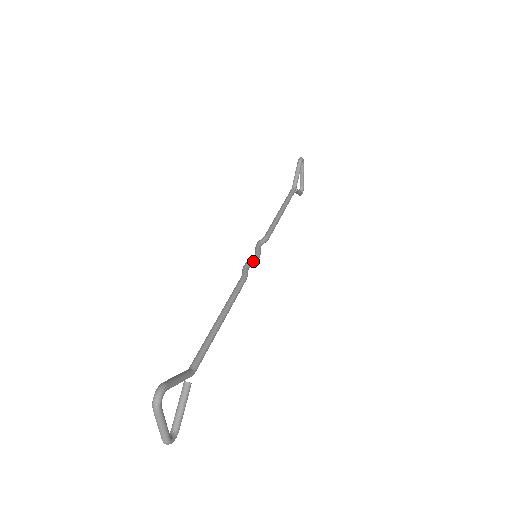
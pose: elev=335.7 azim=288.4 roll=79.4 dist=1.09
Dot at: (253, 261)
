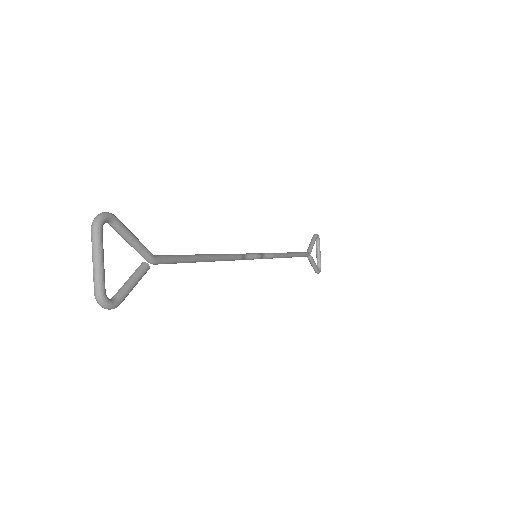
Dot at: (251, 254)
